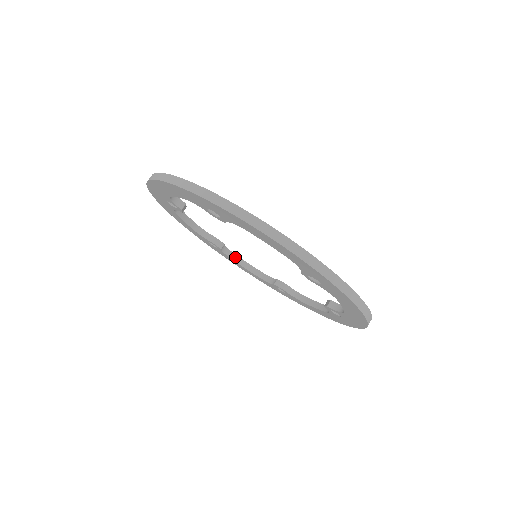
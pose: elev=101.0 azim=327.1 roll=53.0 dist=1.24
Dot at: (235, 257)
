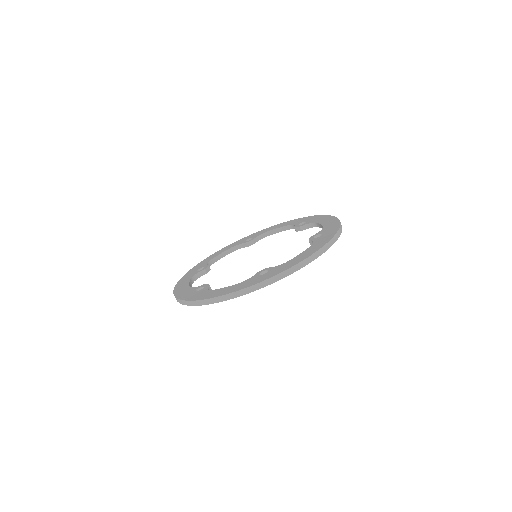
Dot at: (212, 261)
